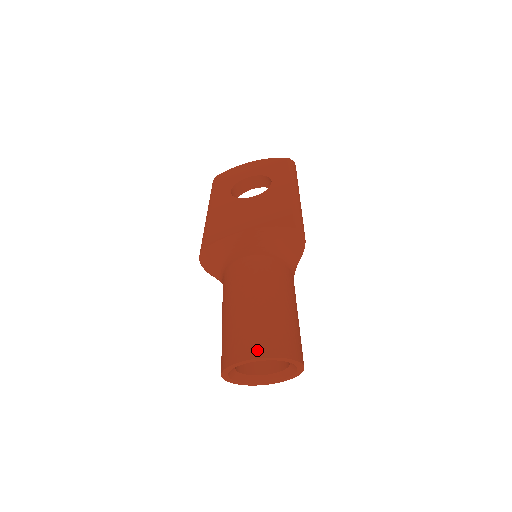
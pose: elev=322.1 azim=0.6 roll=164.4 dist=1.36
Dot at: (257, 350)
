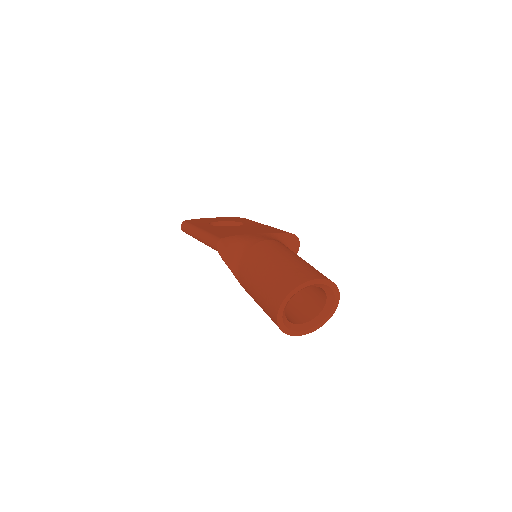
Dot at: (317, 275)
